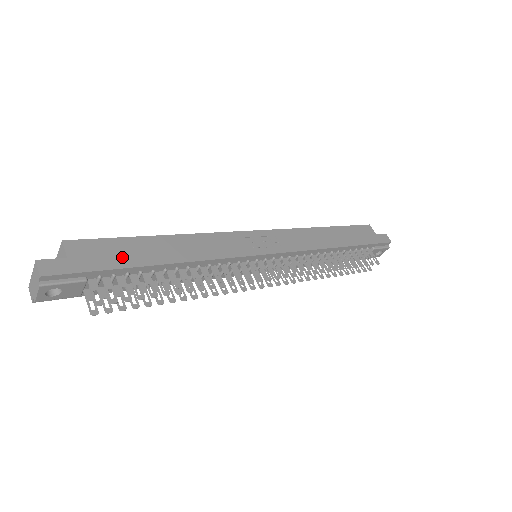
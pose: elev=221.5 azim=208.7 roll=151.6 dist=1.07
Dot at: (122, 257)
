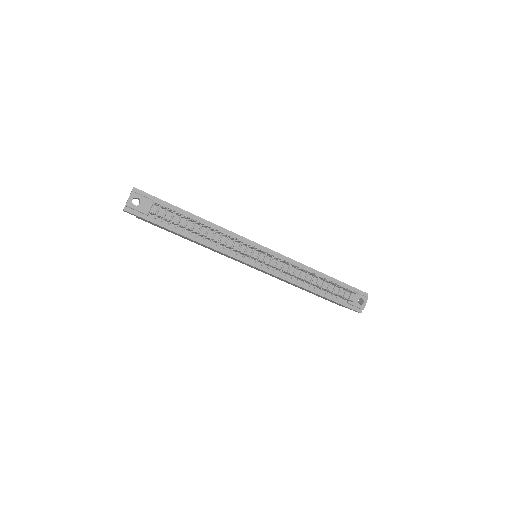
Dot at: occluded
